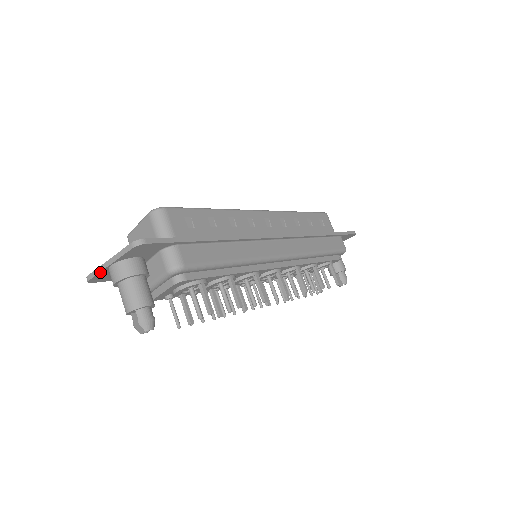
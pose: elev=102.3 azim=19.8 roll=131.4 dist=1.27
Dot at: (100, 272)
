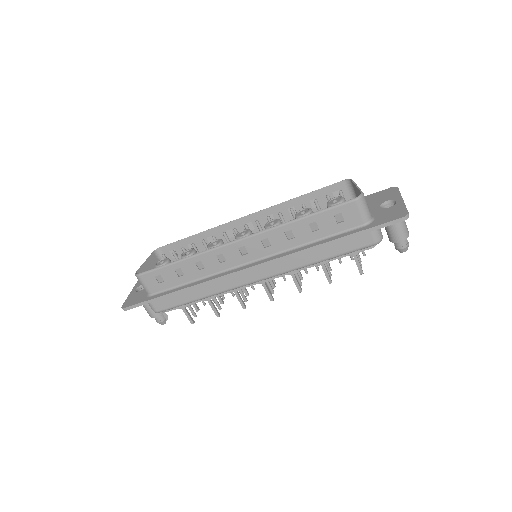
Dot at: occluded
